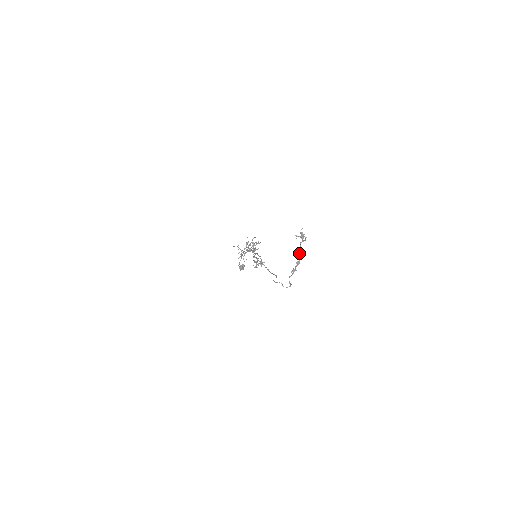
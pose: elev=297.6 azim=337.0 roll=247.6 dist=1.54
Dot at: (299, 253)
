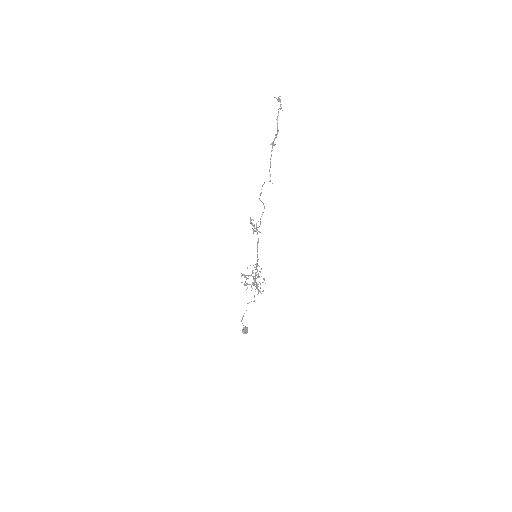
Dot at: (277, 122)
